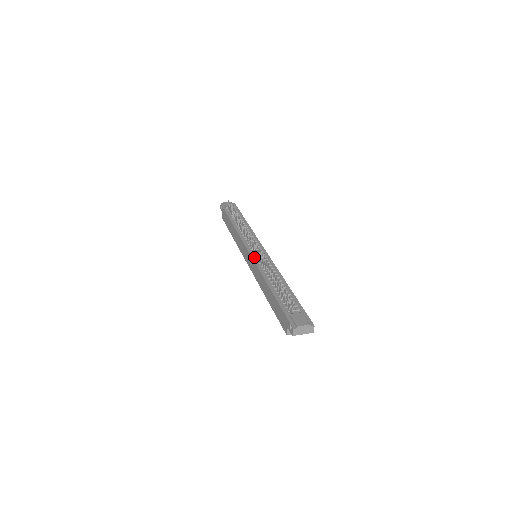
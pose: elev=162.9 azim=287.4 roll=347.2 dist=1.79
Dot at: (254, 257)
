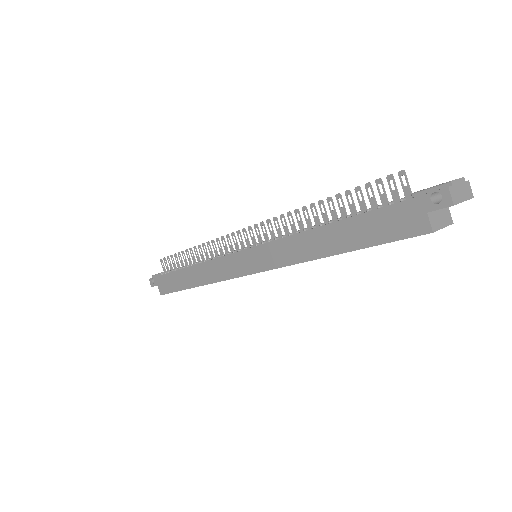
Dot at: (258, 244)
